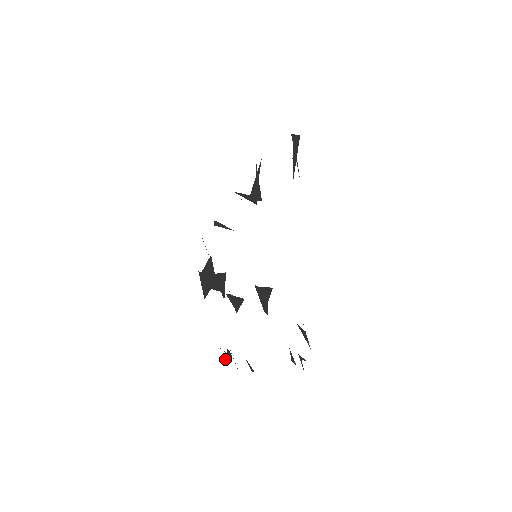
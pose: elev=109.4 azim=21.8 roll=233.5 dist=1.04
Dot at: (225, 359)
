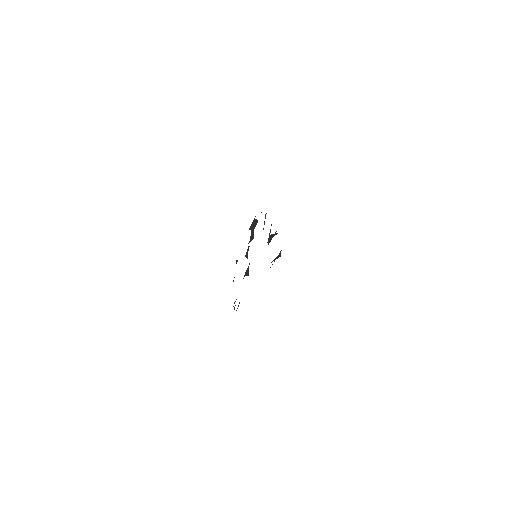
Dot at: (236, 260)
